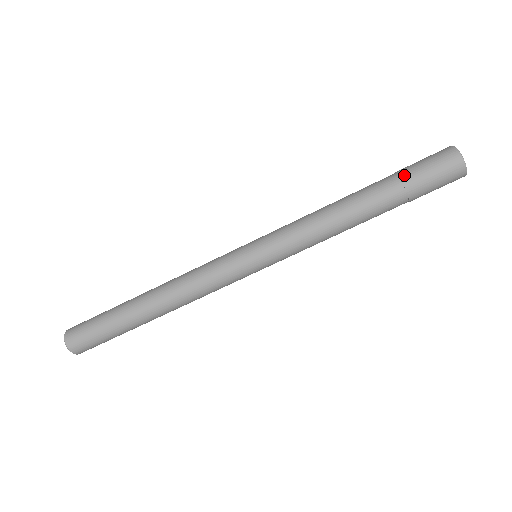
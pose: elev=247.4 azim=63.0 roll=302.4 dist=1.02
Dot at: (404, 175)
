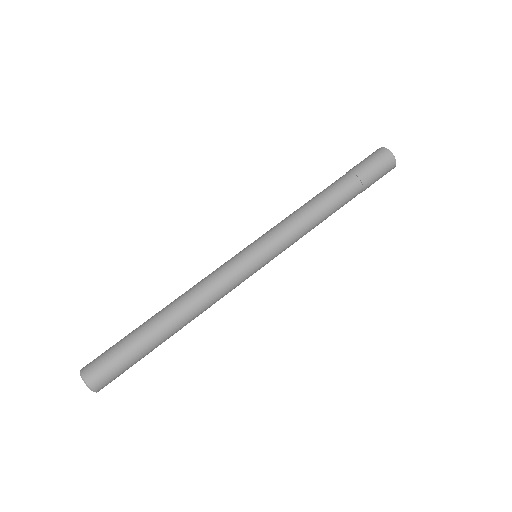
Dot at: occluded
